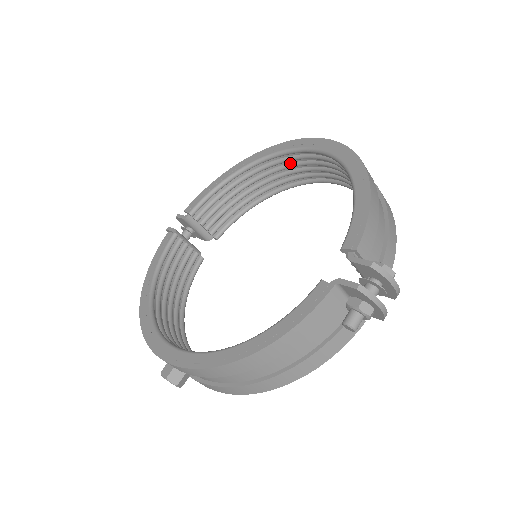
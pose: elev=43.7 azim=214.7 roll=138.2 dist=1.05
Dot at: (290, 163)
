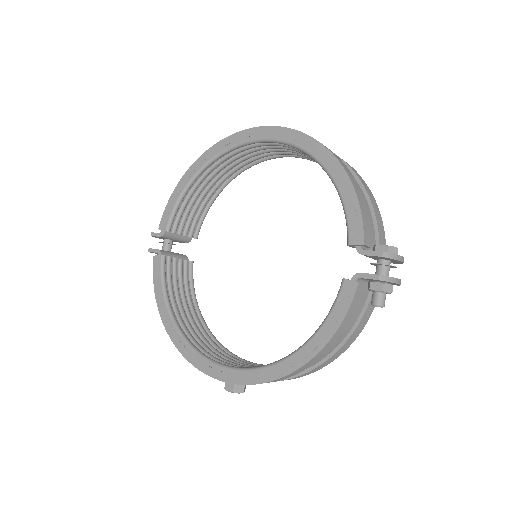
Dot at: (244, 152)
